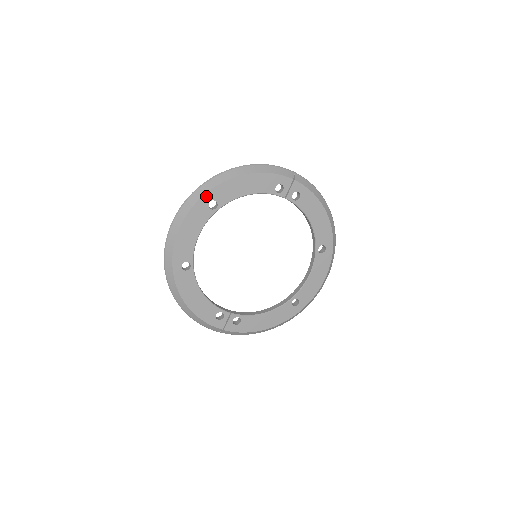
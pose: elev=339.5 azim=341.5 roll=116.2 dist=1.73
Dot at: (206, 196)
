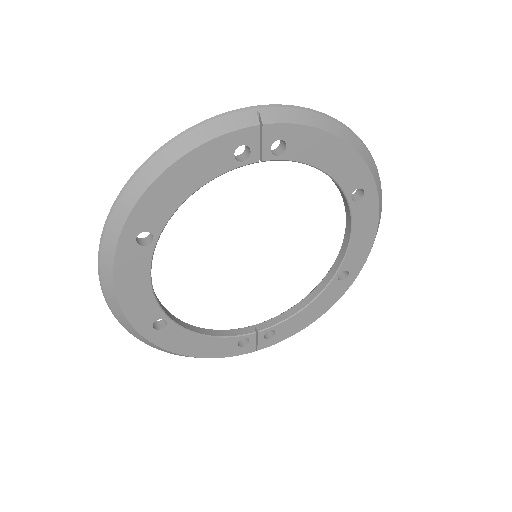
Dot at: (124, 234)
